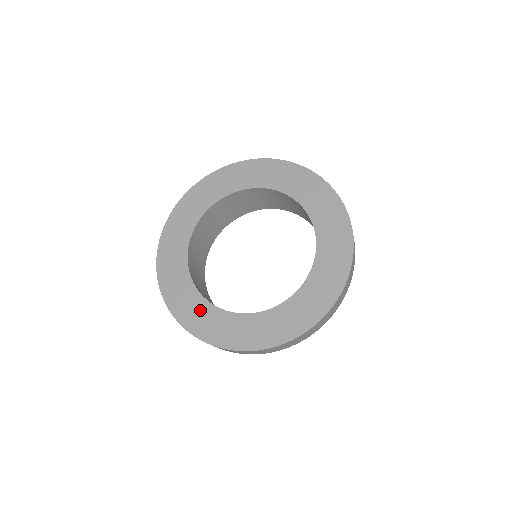
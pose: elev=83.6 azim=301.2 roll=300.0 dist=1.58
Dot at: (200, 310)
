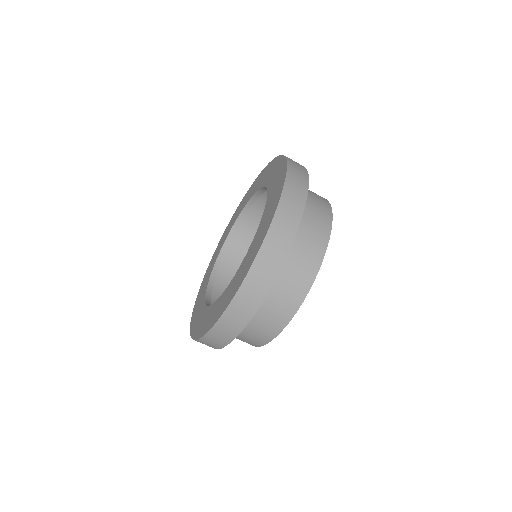
Dot at: (206, 316)
